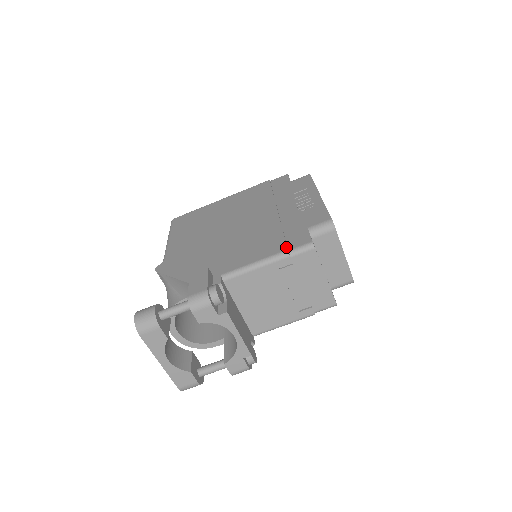
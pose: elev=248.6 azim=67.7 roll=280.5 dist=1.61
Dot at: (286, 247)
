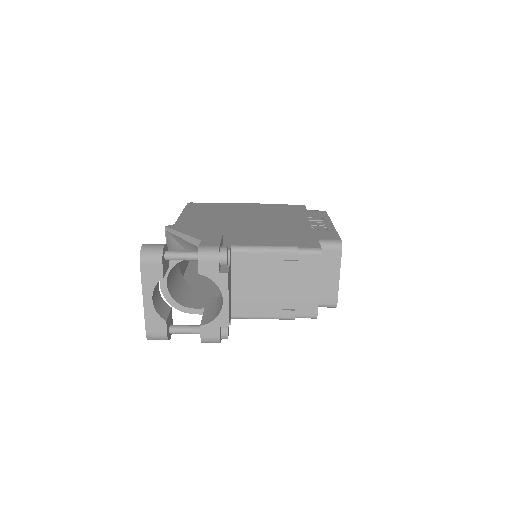
Dot at: (297, 244)
